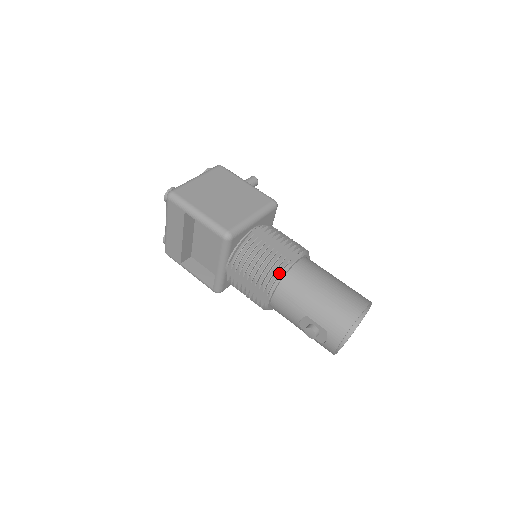
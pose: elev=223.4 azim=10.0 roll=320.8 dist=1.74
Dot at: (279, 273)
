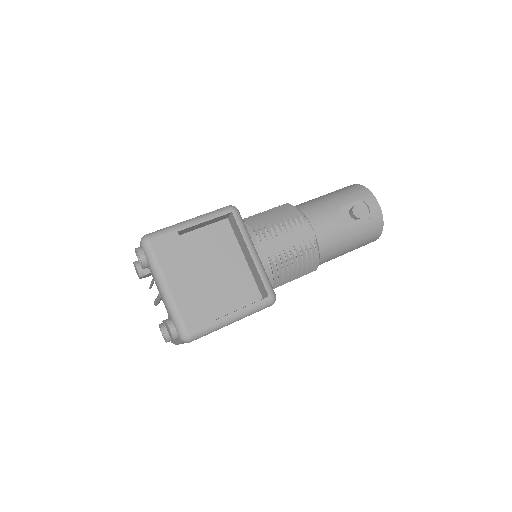
Dot at: occluded
